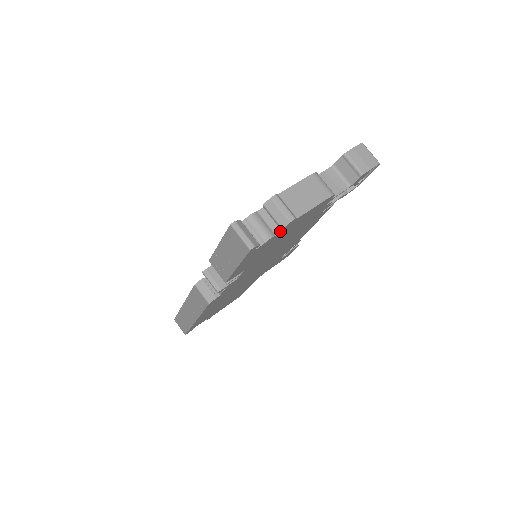
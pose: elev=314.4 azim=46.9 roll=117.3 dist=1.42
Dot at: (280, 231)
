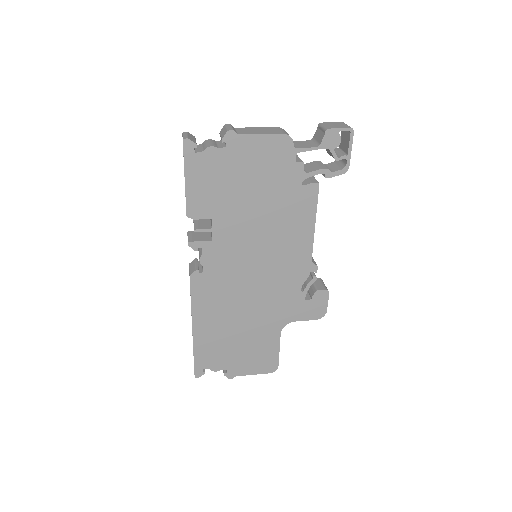
Dot at: (224, 147)
